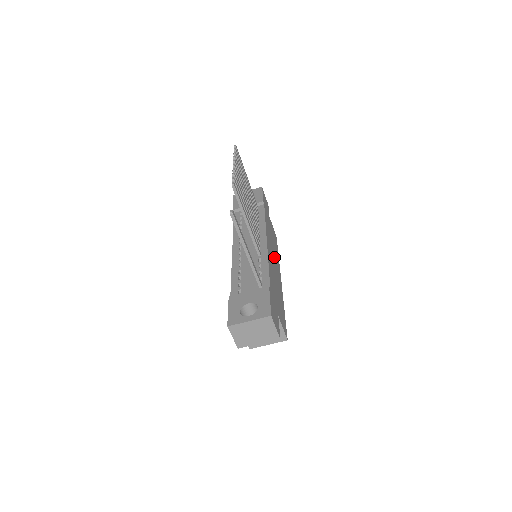
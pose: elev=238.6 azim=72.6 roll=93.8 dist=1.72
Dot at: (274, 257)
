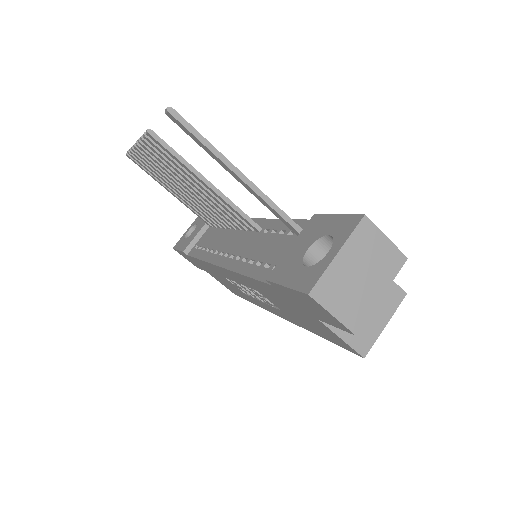
Dot at: occluded
